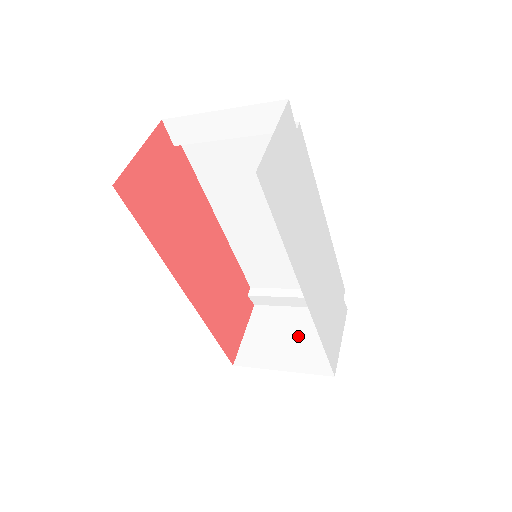
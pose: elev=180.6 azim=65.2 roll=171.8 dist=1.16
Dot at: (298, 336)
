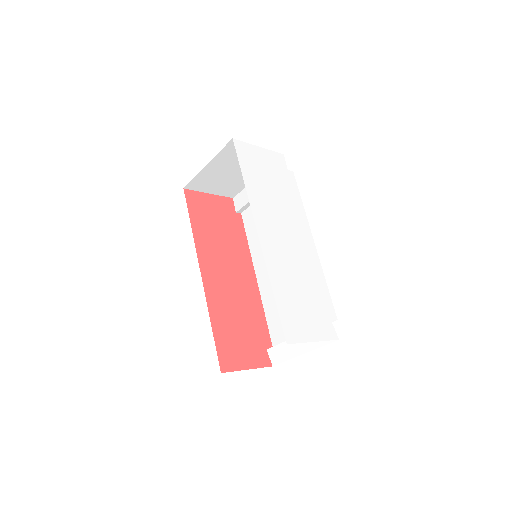
Dot at: occluded
